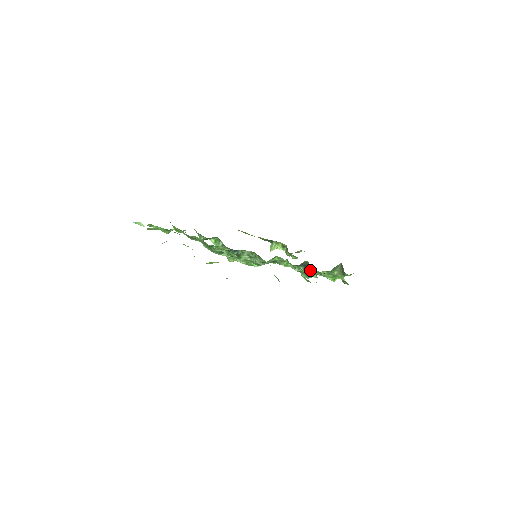
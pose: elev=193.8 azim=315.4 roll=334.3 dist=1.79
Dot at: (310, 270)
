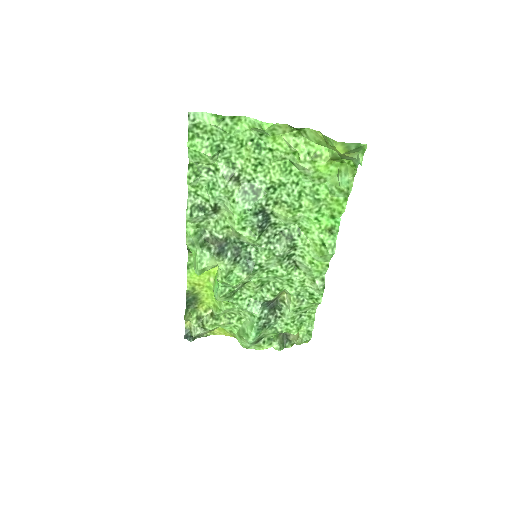
Dot at: (273, 316)
